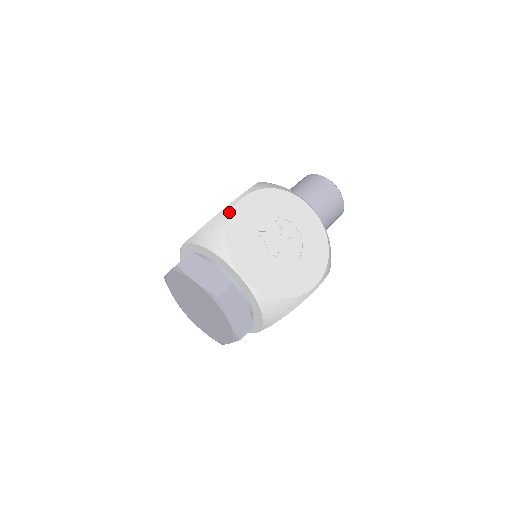
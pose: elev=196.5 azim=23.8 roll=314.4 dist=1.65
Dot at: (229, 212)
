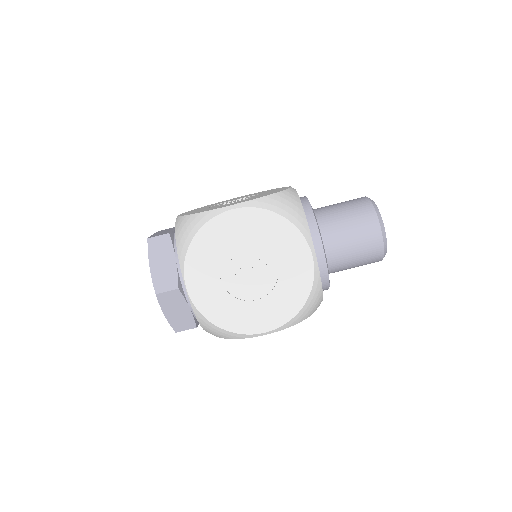
Dot at: (208, 218)
